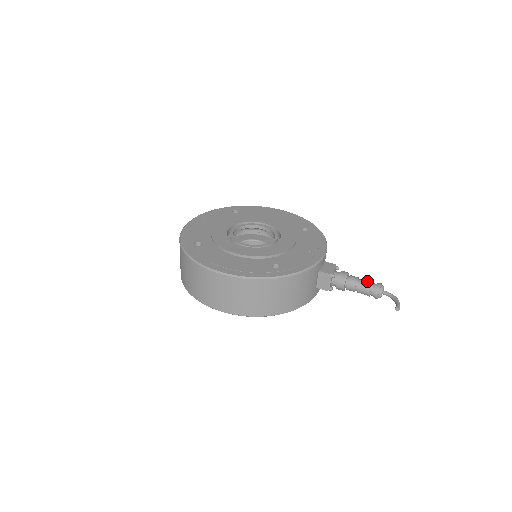
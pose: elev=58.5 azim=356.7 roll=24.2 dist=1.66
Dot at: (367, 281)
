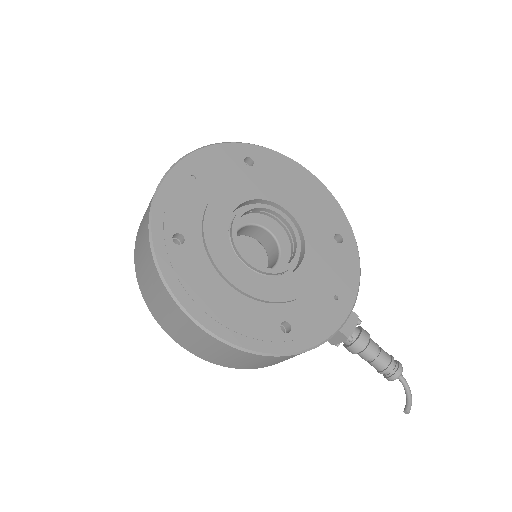
Dot at: (387, 358)
